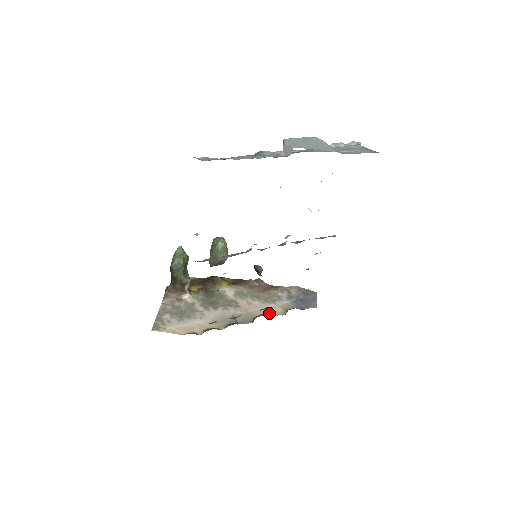
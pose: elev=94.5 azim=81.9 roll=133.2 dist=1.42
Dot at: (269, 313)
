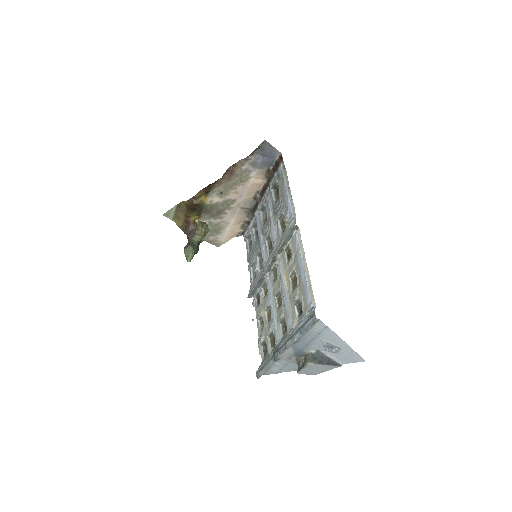
Dot at: (257, 187)
